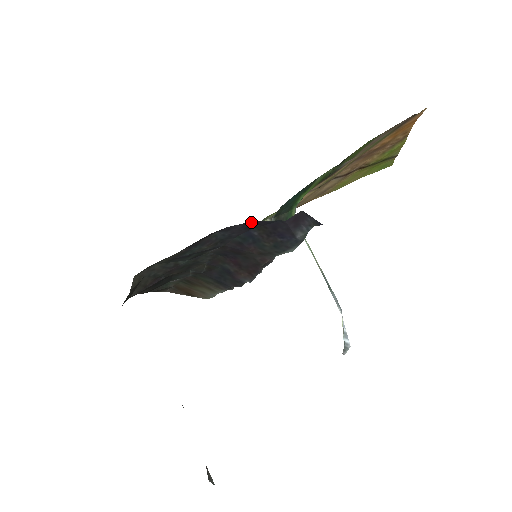
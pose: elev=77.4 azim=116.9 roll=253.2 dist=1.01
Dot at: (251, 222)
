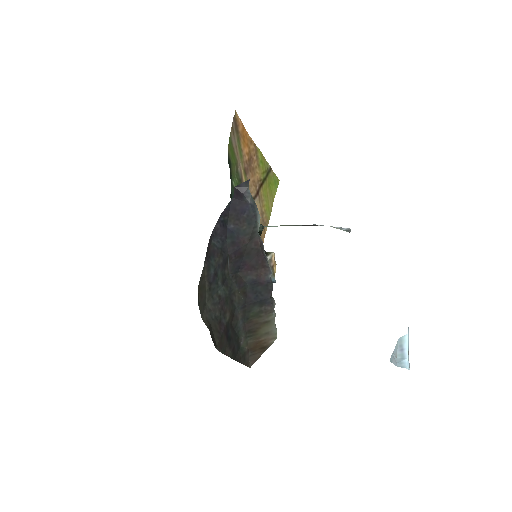
Dot at: (220, 217)
